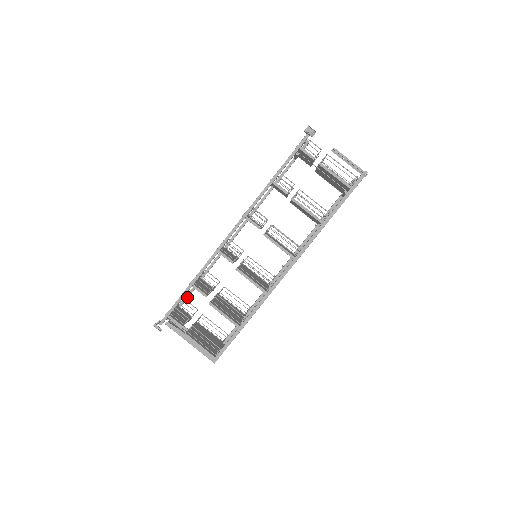
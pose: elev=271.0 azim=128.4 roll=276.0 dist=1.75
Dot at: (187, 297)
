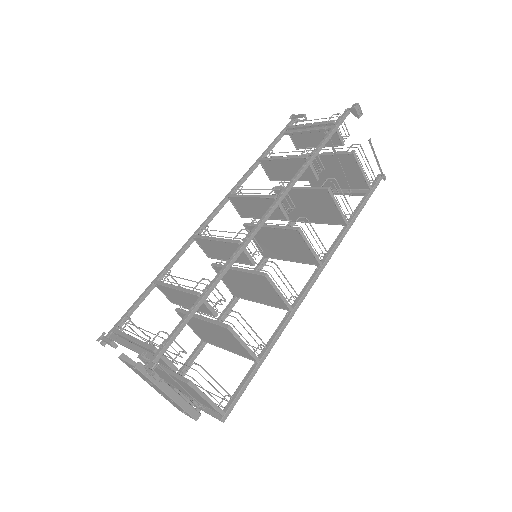
Dot at: (130, 314)
